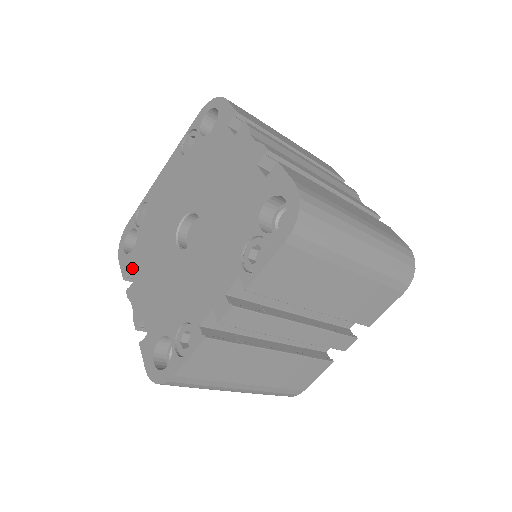
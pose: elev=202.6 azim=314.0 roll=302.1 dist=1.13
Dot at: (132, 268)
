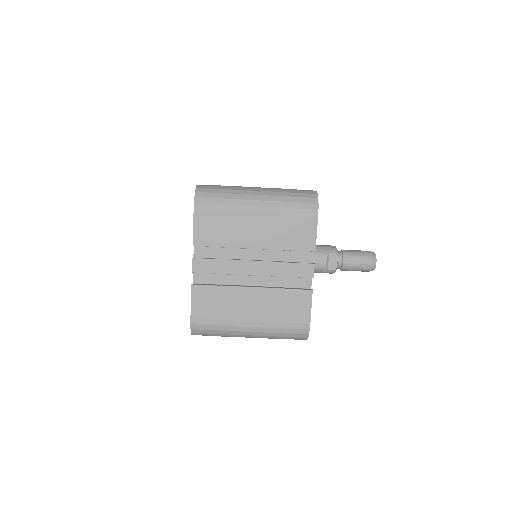
Dot at: occluded
